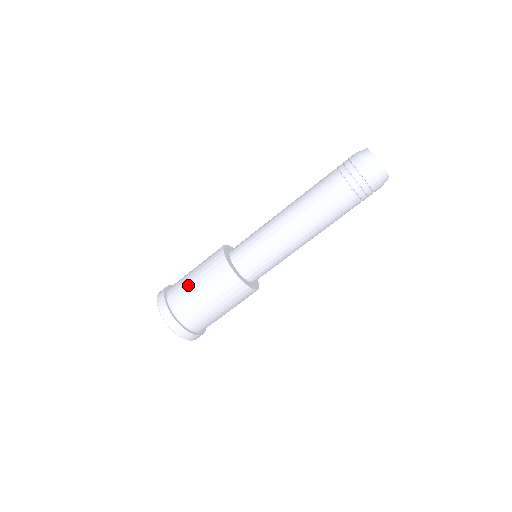
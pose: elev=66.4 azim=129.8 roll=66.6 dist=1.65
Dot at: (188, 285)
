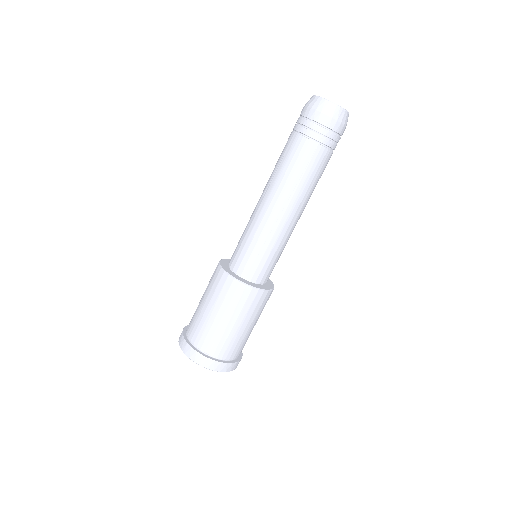
Dot at: (198, 307)
